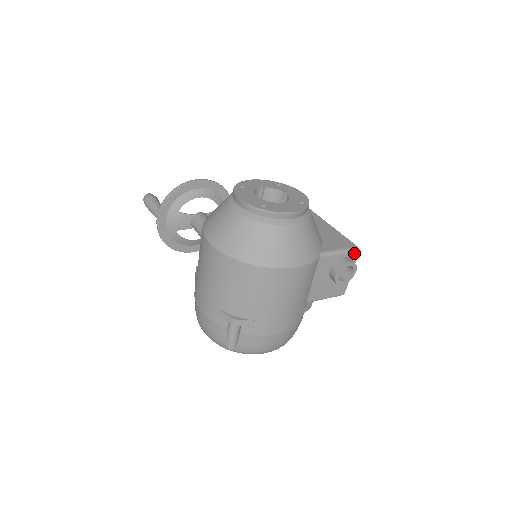
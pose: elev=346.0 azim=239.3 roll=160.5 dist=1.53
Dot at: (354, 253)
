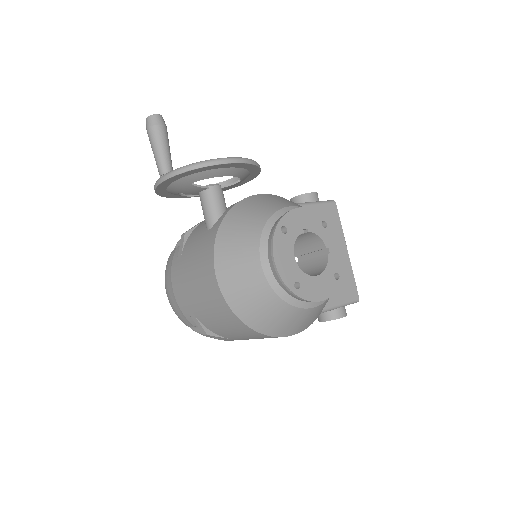
Dot at: (352, 303)
